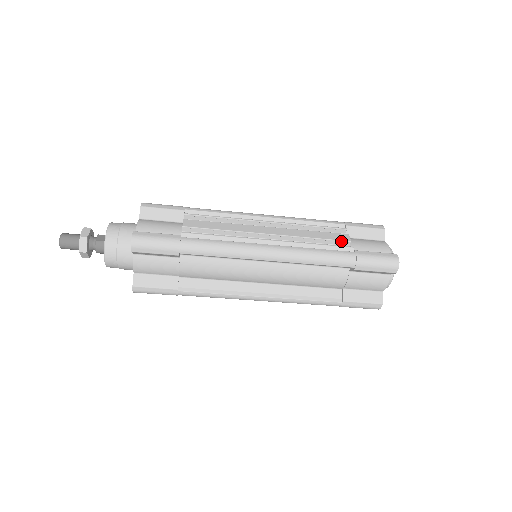
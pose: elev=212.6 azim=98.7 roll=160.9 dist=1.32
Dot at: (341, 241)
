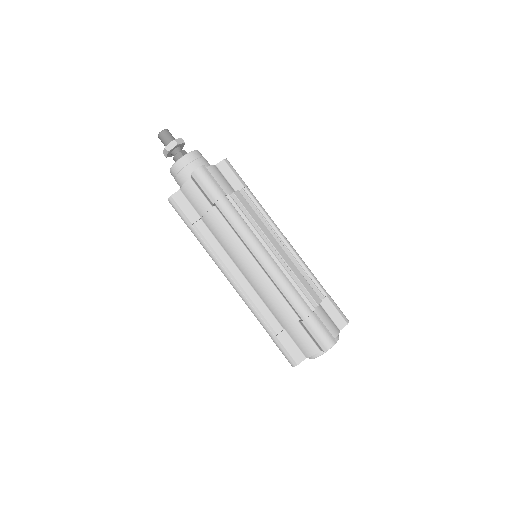
Dot at: (313, 299)
